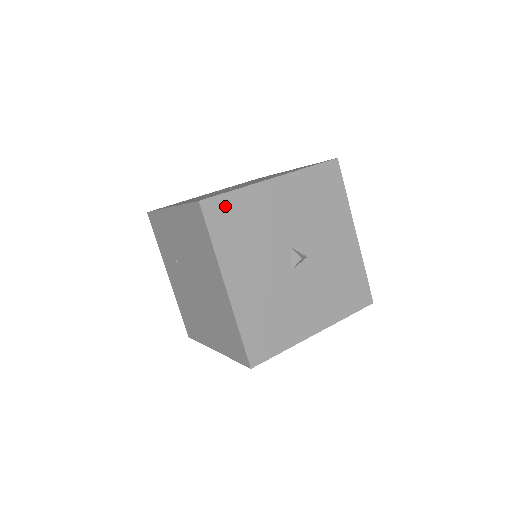
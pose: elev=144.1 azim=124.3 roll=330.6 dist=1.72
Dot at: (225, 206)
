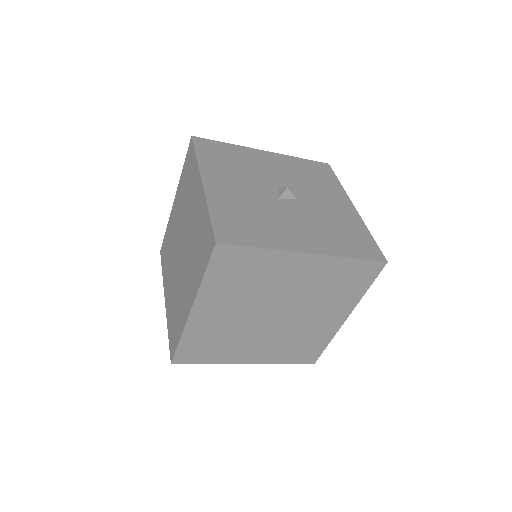
Dot at: (215, 146)
